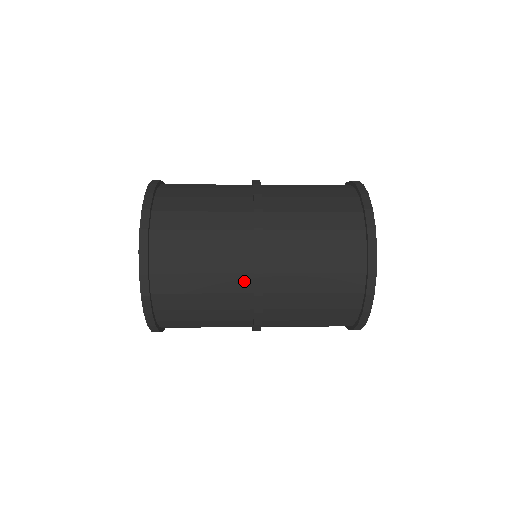
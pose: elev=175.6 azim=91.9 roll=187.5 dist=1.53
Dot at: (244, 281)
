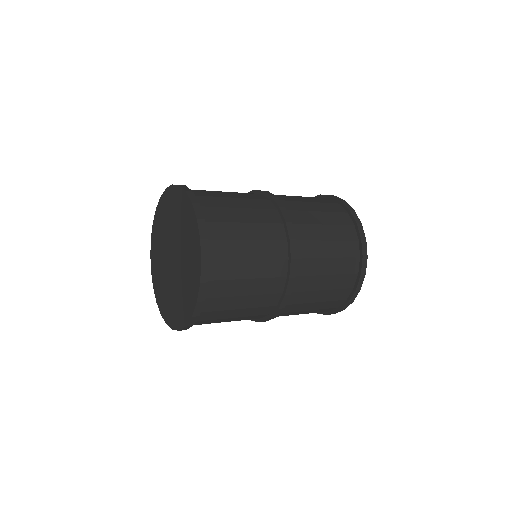
Dot at: (273, 215)
